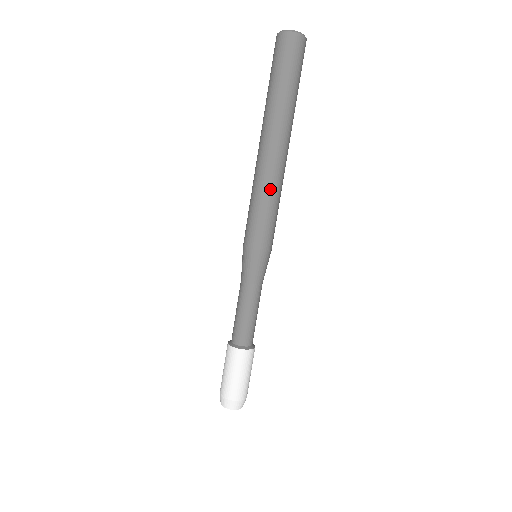
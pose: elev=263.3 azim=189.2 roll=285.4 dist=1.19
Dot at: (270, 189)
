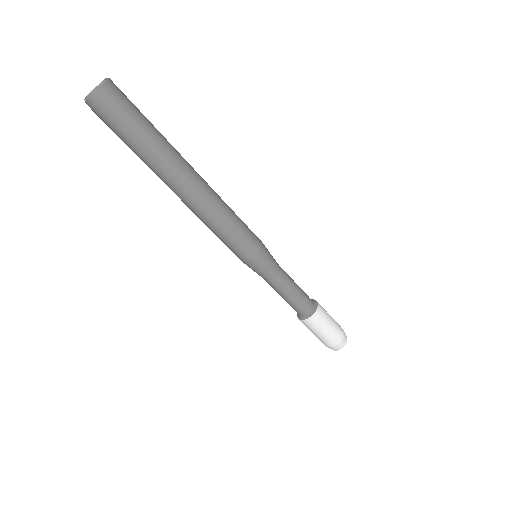
Dot at: (222, 208)
